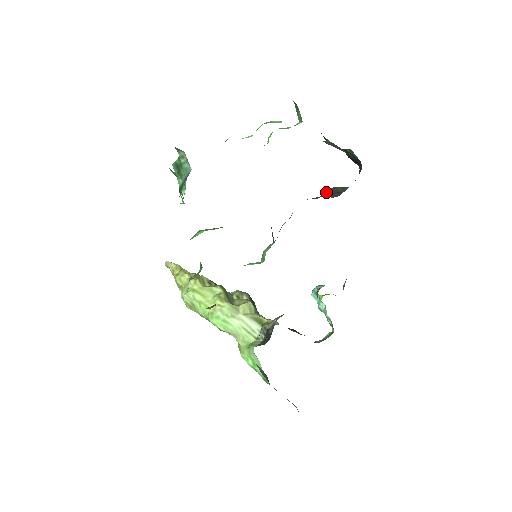
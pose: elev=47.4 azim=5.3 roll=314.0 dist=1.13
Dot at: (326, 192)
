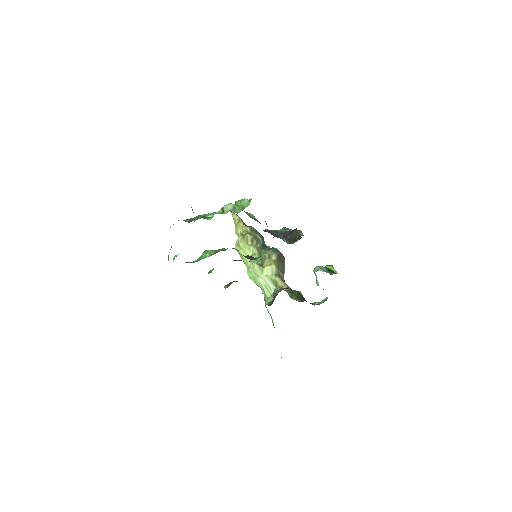
Dot at: (292, 230)
